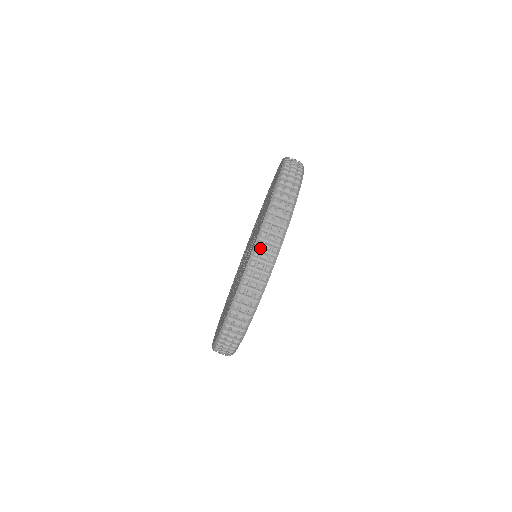
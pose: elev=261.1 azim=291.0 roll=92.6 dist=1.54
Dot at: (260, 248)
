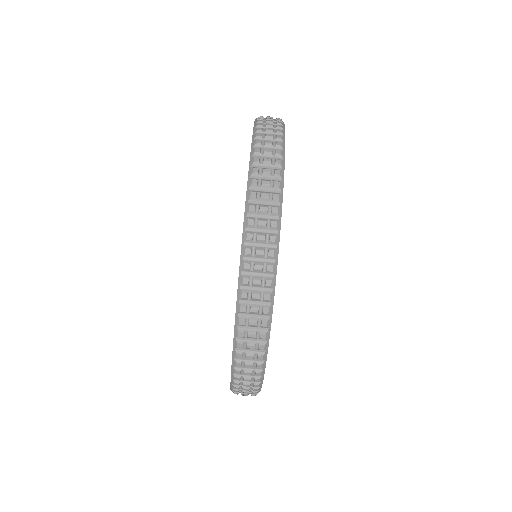
Dot at: occluded
